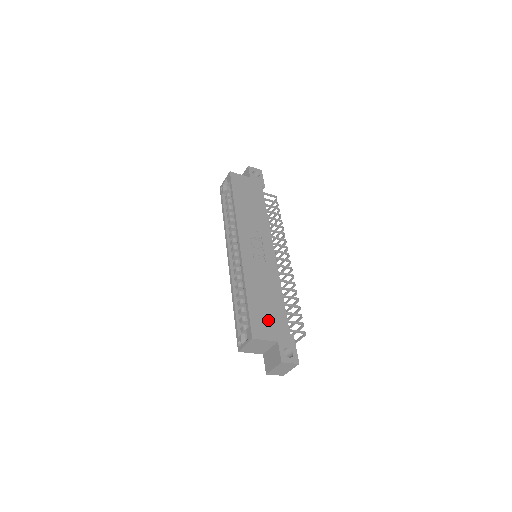
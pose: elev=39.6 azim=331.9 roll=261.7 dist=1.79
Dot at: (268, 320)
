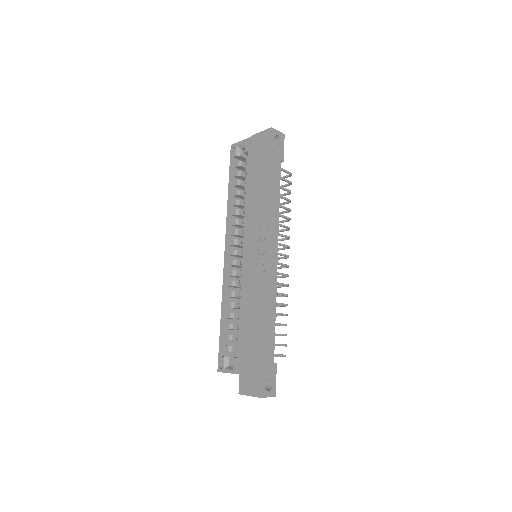
Dot at: (257, 349)
